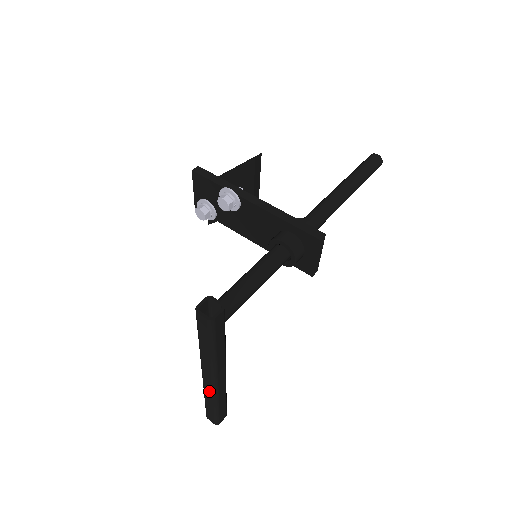
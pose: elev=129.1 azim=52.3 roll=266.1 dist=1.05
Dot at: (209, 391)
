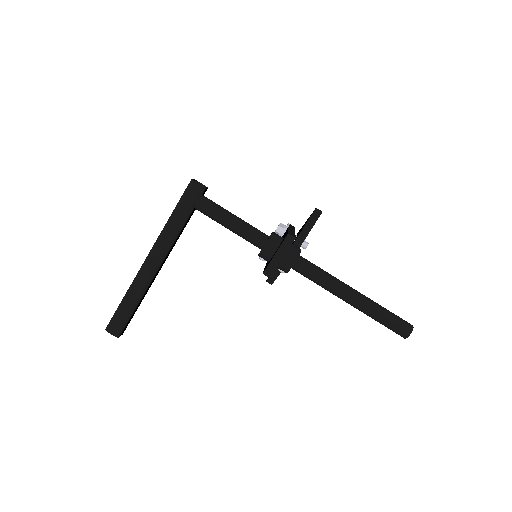
Dot at: (138, 274)
